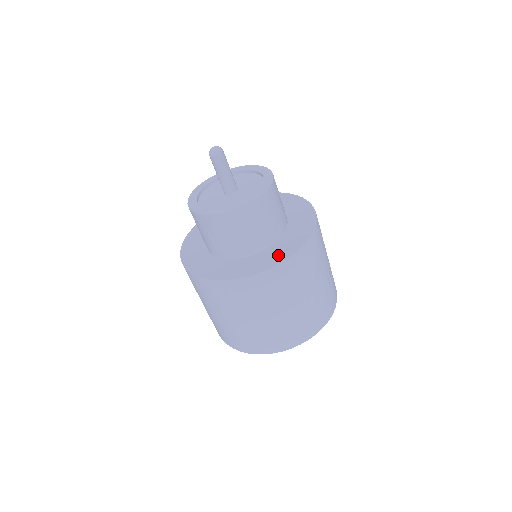
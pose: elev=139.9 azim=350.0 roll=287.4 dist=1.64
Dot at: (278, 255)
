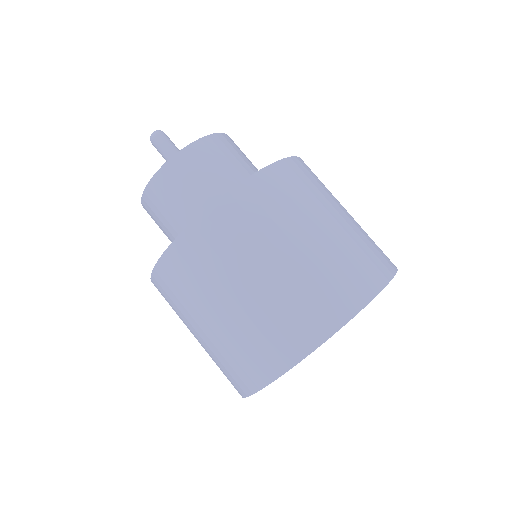
Dot at: occluded
